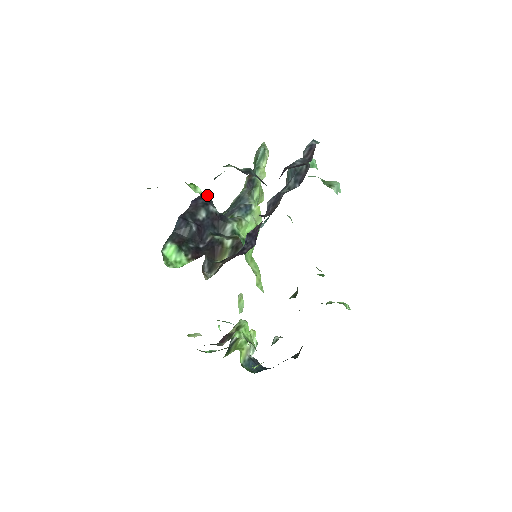
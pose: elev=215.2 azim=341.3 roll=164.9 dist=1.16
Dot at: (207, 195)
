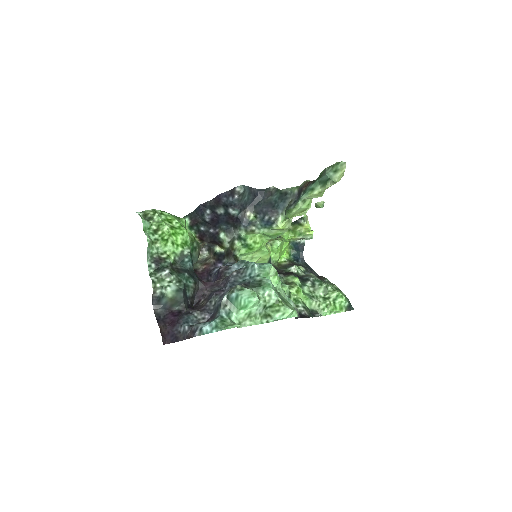
Dot at: (235, 195)
